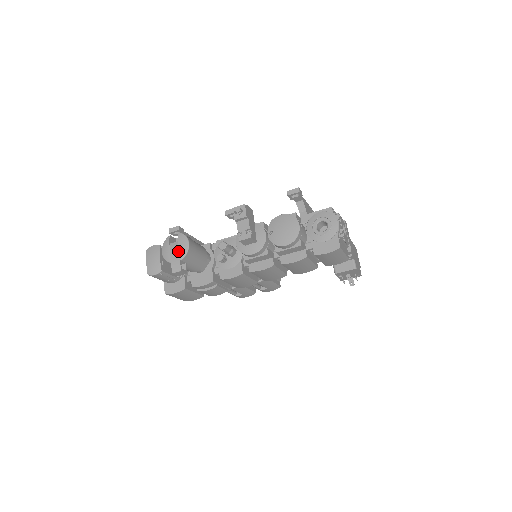
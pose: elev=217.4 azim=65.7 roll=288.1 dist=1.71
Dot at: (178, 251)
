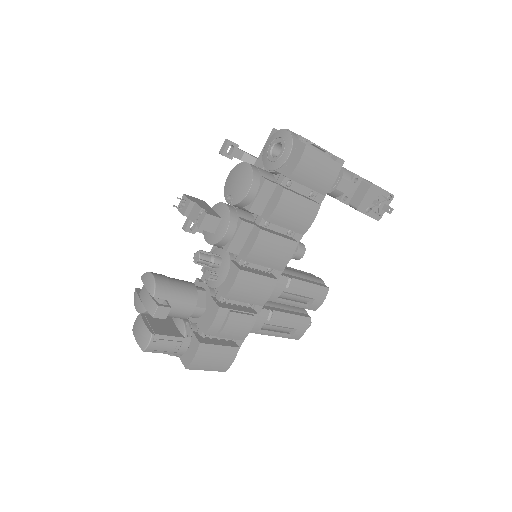
Dot at: (146, 291)
